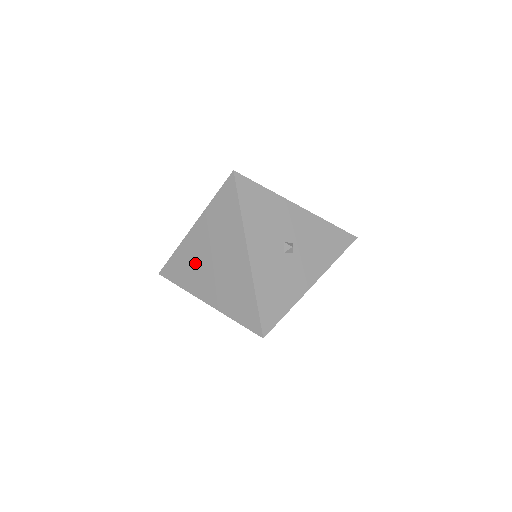
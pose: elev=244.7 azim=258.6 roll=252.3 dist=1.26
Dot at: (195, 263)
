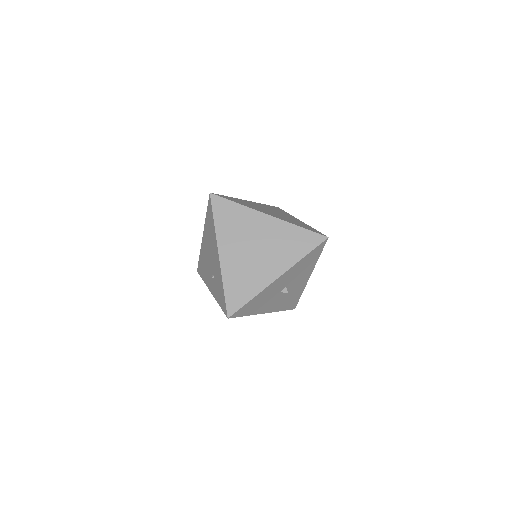
Dot at: occluded
